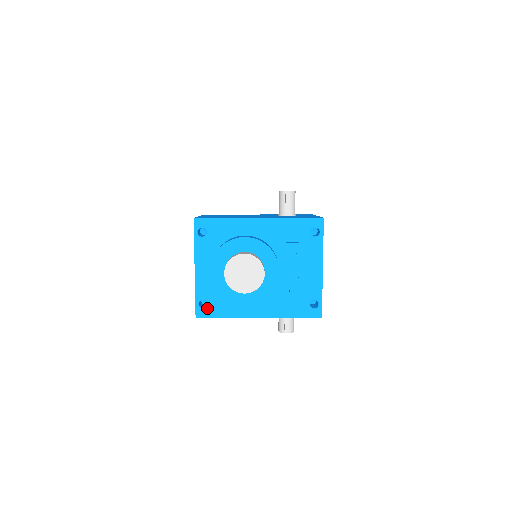
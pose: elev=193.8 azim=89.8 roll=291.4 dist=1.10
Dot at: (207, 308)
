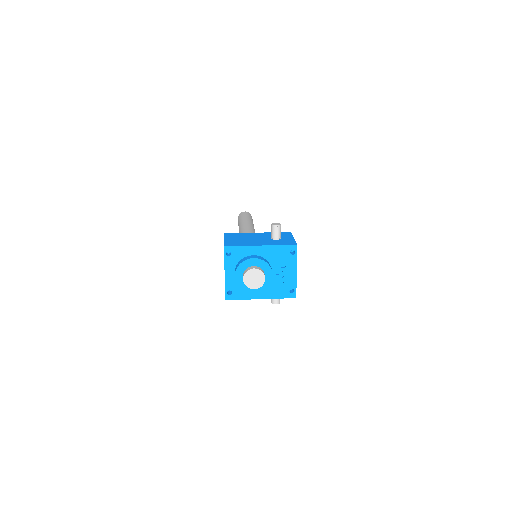
Dot at: (232, 295)
